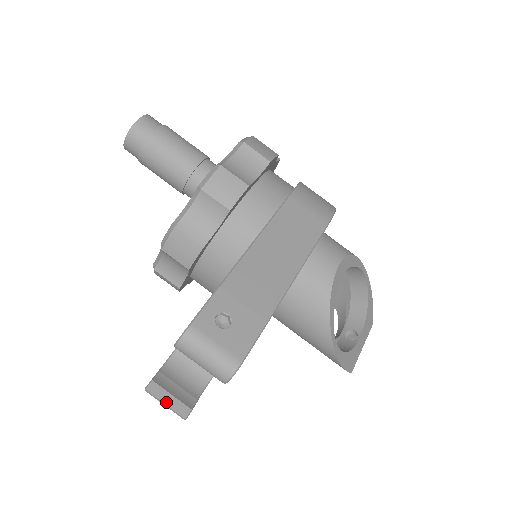
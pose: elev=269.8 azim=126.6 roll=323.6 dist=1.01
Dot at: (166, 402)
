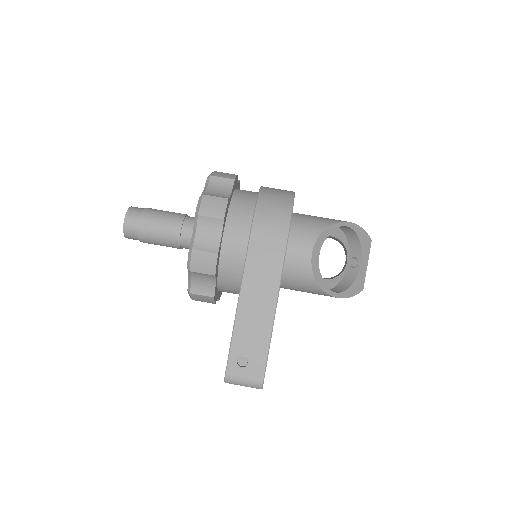
Dot at: occluded
